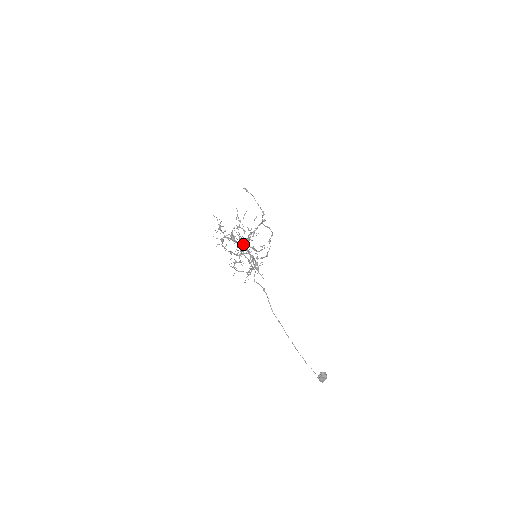
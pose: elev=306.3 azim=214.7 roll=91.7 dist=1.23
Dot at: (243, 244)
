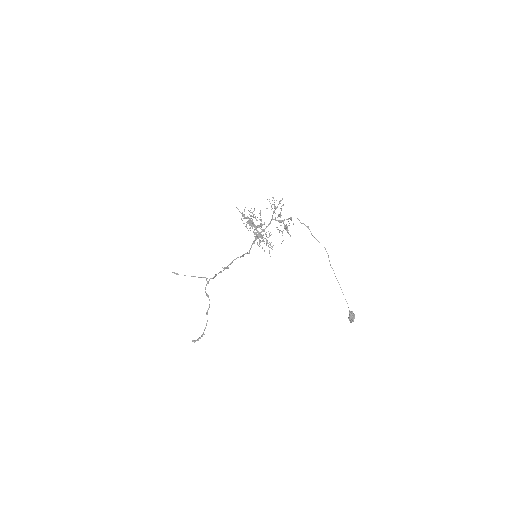
Dot at: occluded
